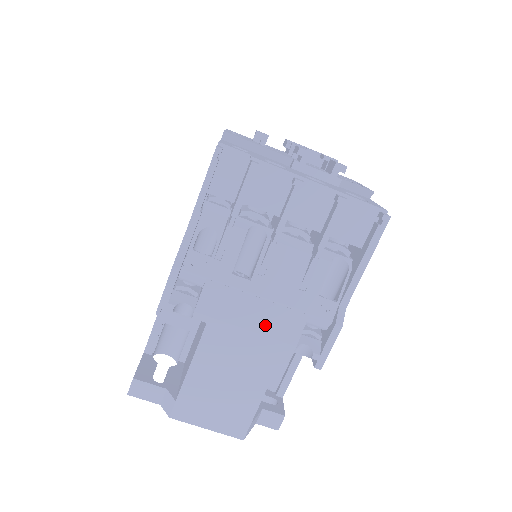
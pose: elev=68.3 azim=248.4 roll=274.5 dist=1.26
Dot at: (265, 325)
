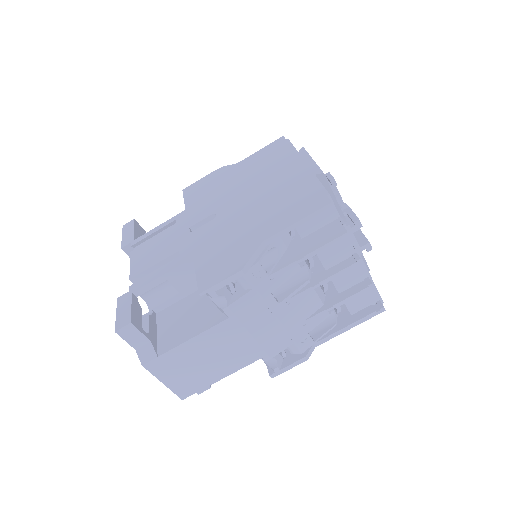
Dot at: (264, 337)
